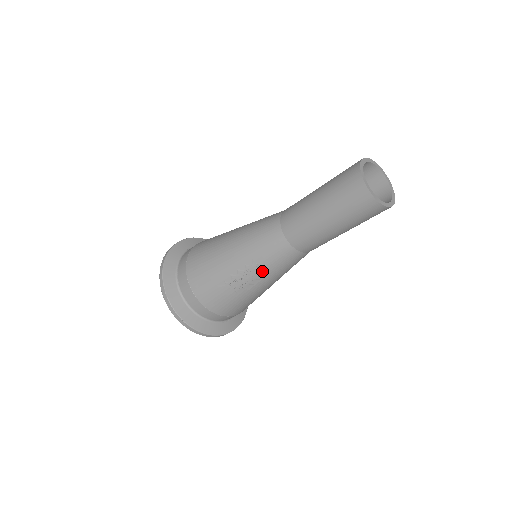
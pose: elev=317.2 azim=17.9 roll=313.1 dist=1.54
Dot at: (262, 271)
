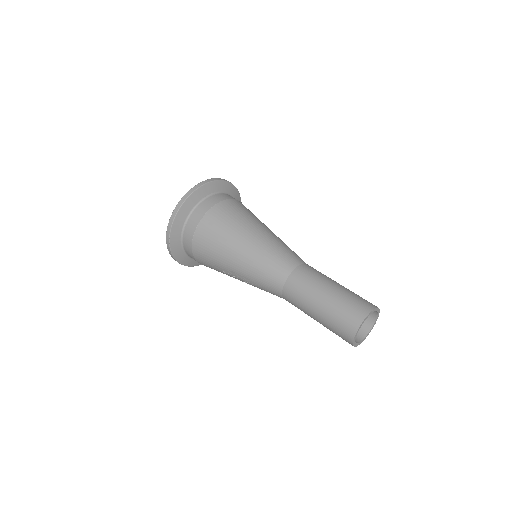
Dot at: (253, 285)
